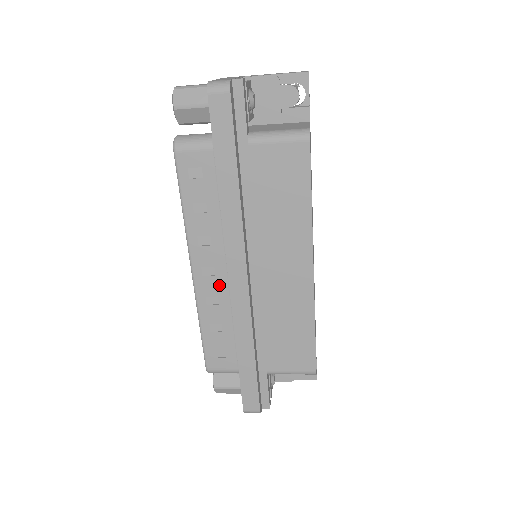
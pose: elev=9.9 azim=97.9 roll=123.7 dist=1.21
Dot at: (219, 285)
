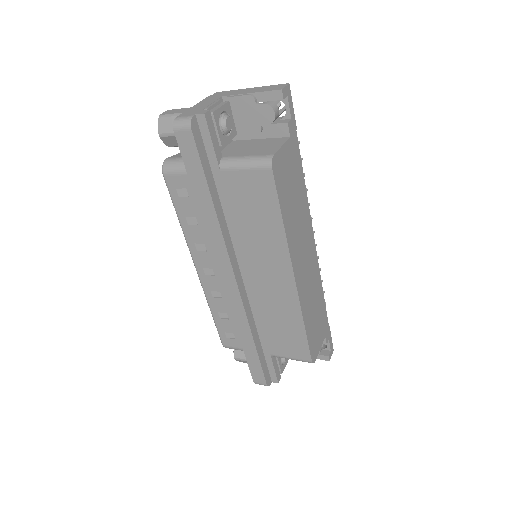
Dot at: (219, 283)
